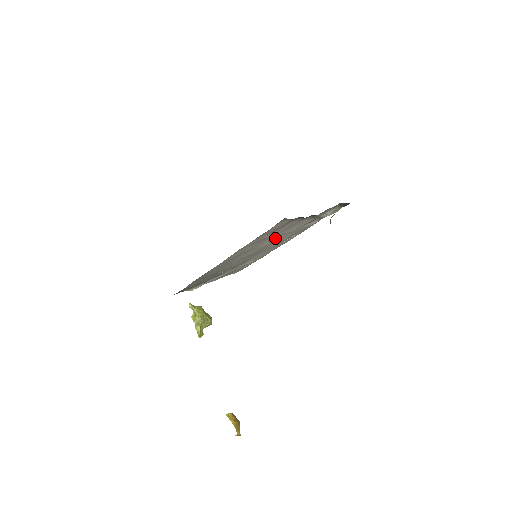
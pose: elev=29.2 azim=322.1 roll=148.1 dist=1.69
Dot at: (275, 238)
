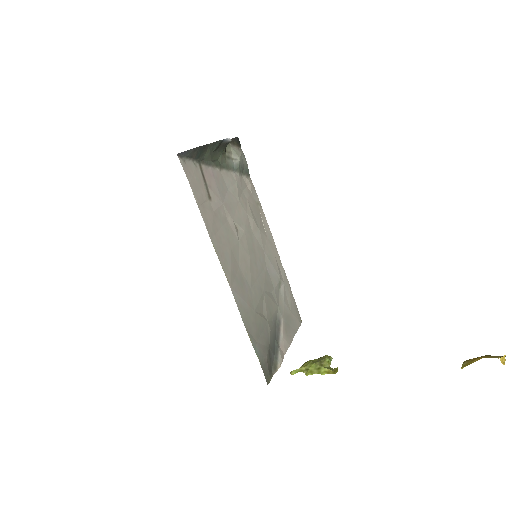
Dot at: (236, 218)
